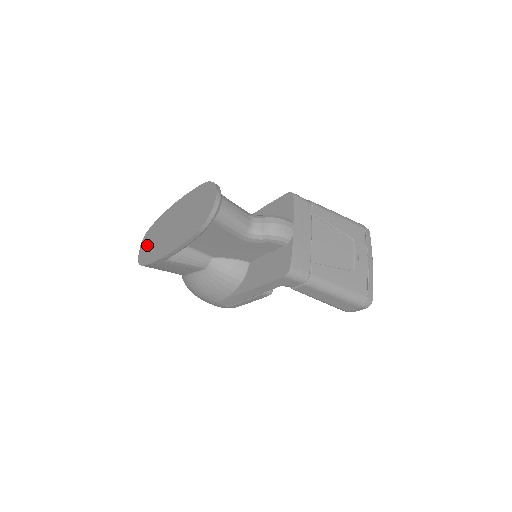
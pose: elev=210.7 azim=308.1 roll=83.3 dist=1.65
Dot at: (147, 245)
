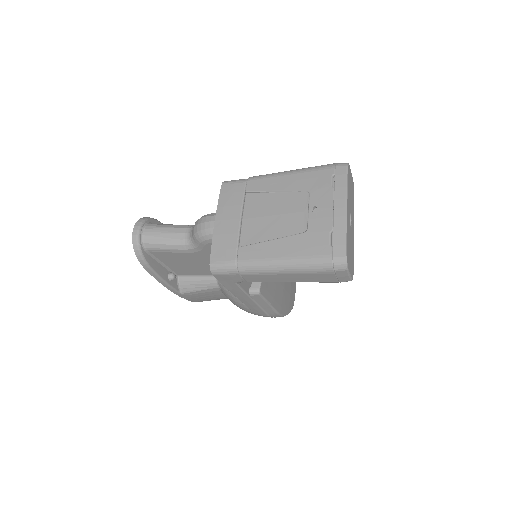
Dot at: occluded
